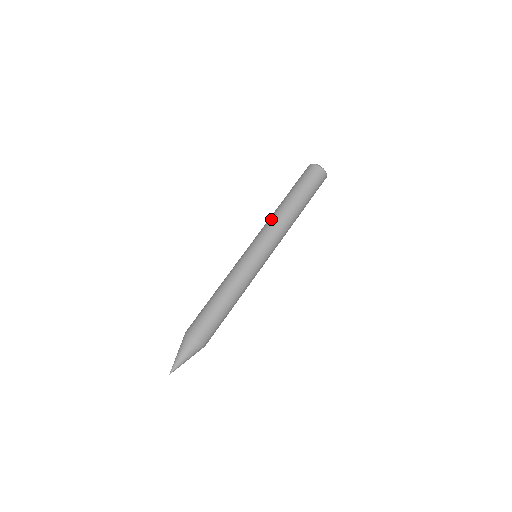
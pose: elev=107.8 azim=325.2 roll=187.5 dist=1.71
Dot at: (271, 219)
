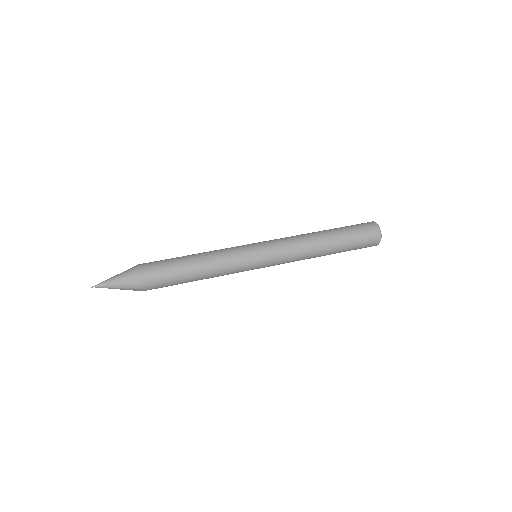
Dot at: occluded
